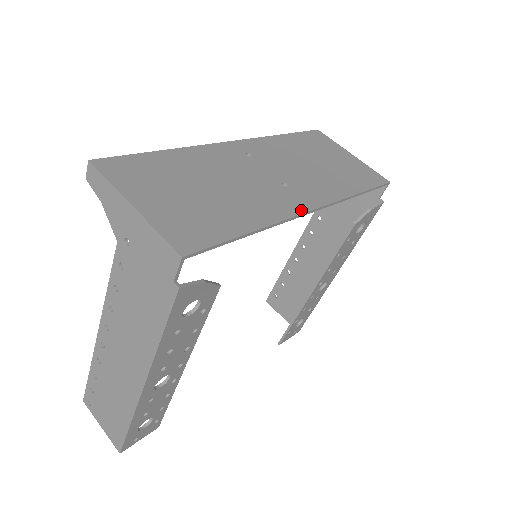
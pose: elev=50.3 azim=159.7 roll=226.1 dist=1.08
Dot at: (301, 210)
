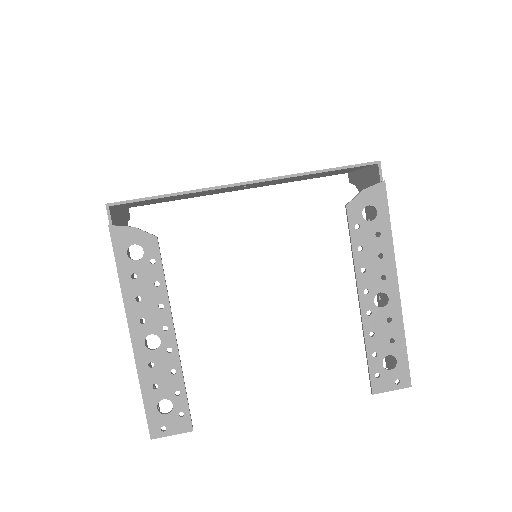
Dot at: (232, 184)
